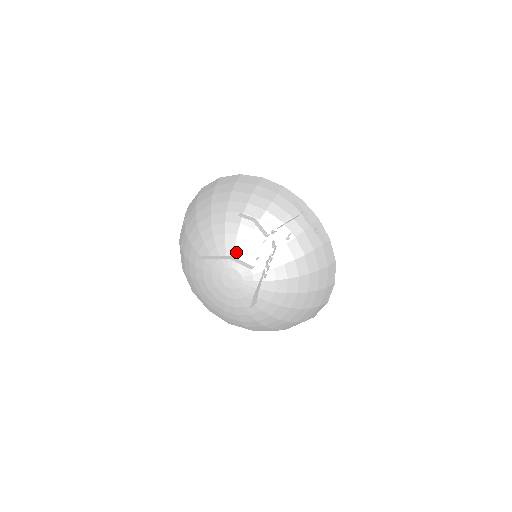
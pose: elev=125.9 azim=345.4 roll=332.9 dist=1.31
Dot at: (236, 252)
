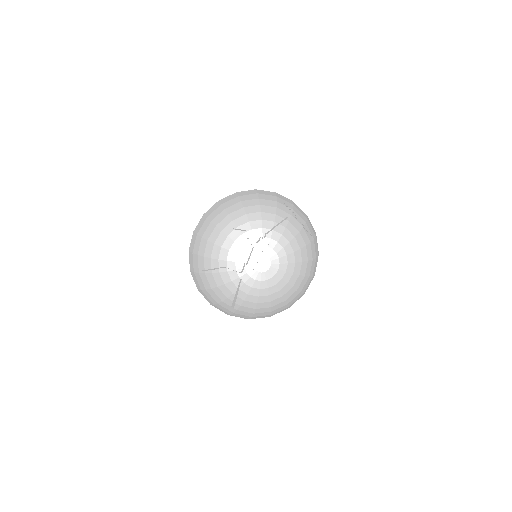
Dot at: (265, 241)
